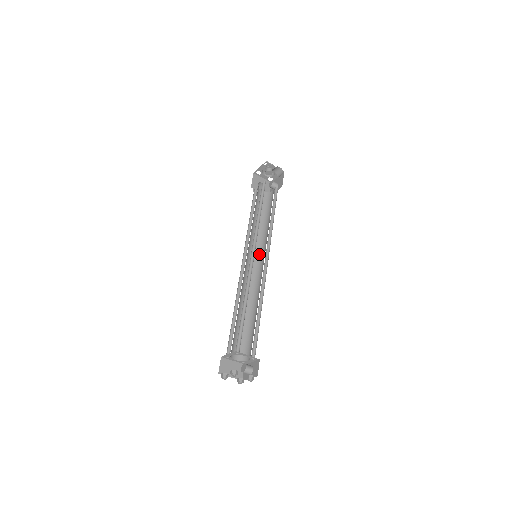
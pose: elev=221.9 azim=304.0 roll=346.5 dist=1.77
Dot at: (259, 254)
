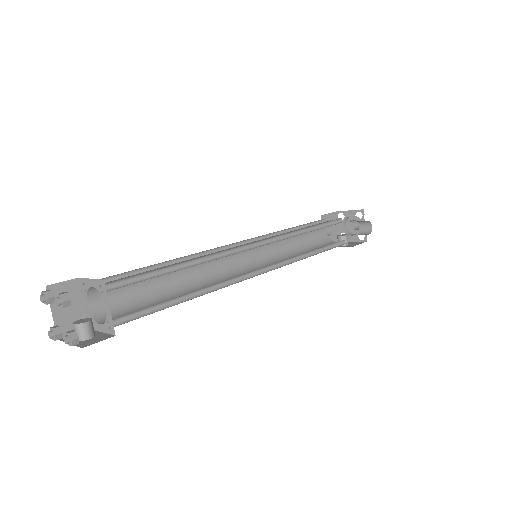
Dot at: (259, 263)
